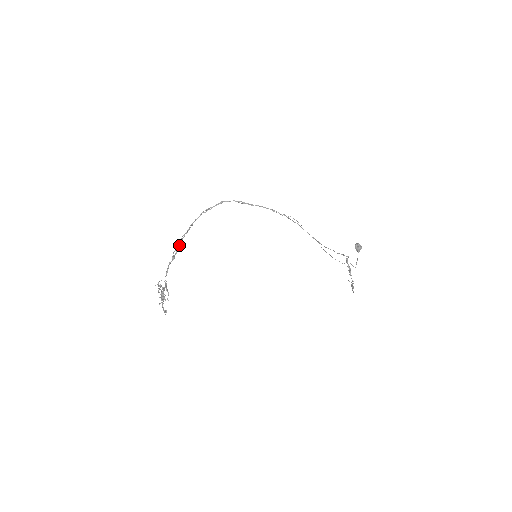
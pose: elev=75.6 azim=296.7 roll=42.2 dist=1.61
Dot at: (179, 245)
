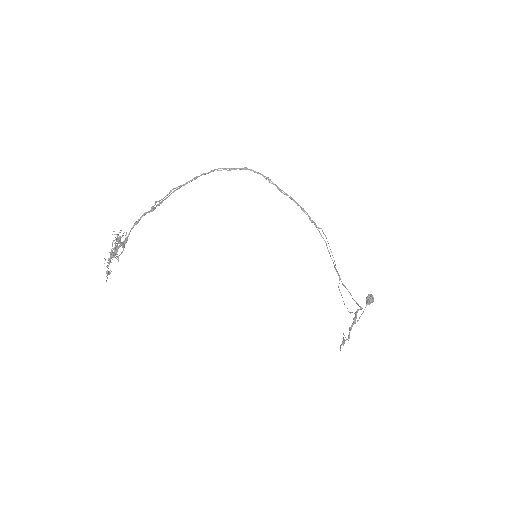
Dot at: (168, 196)
